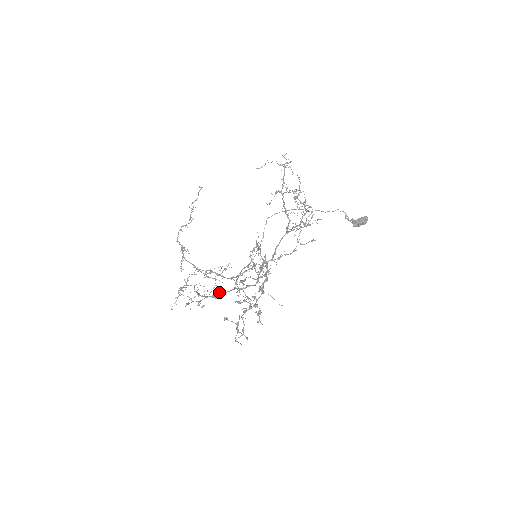
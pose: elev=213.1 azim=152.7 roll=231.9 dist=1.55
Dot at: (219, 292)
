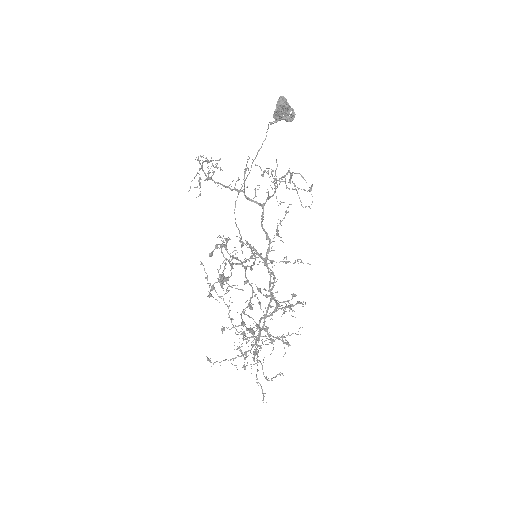
Dot at: occluded
